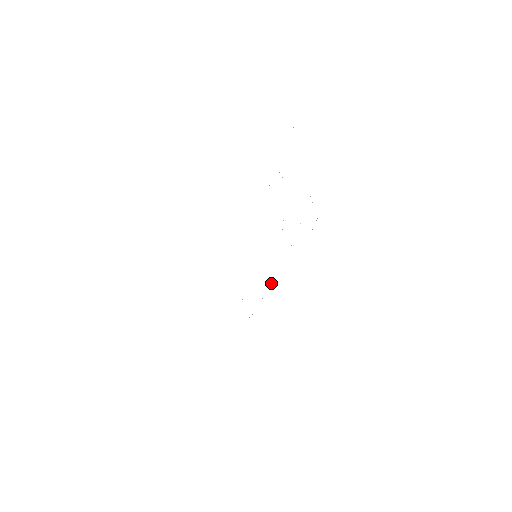
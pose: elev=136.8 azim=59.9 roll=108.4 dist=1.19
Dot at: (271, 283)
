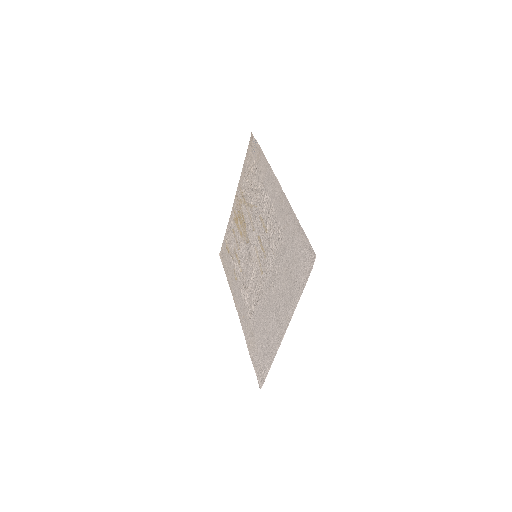
Dot at: (241, 290)
